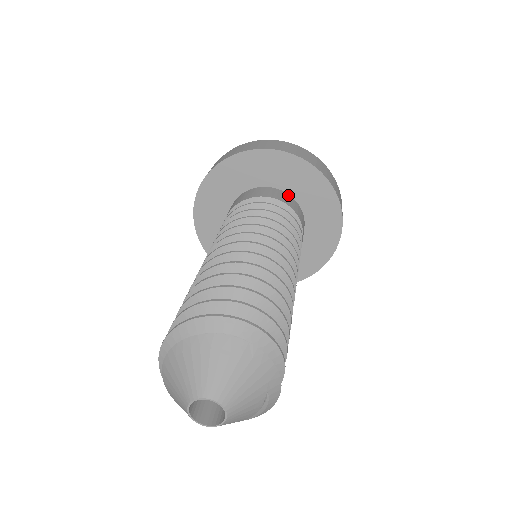
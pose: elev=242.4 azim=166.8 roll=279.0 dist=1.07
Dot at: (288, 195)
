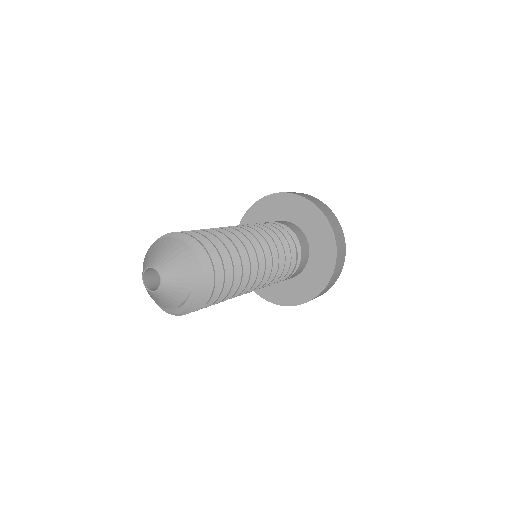
Dot at: (303, 234)
